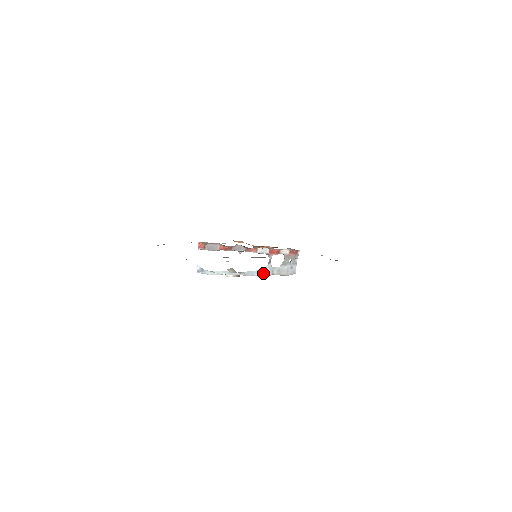
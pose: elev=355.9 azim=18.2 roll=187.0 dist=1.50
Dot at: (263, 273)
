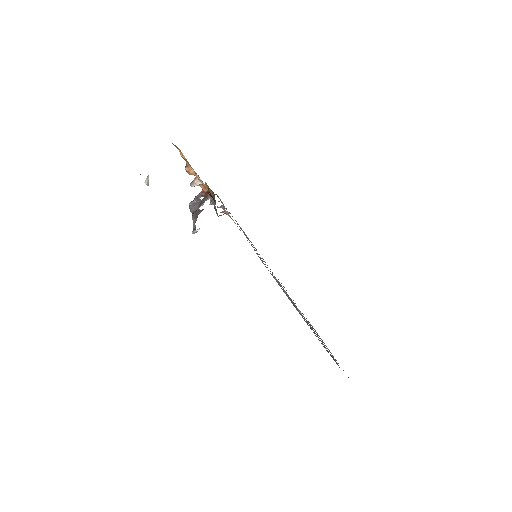
Dot at: occluded
